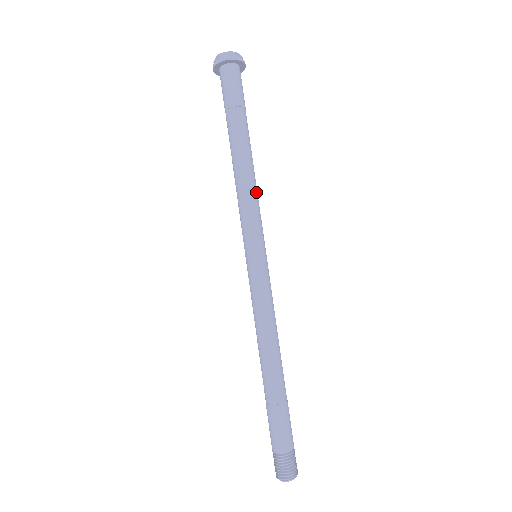
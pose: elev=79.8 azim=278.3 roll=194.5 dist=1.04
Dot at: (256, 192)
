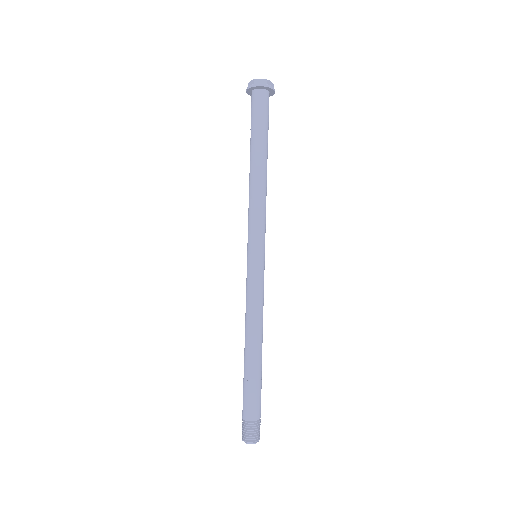
Dot at: (265, 202)
